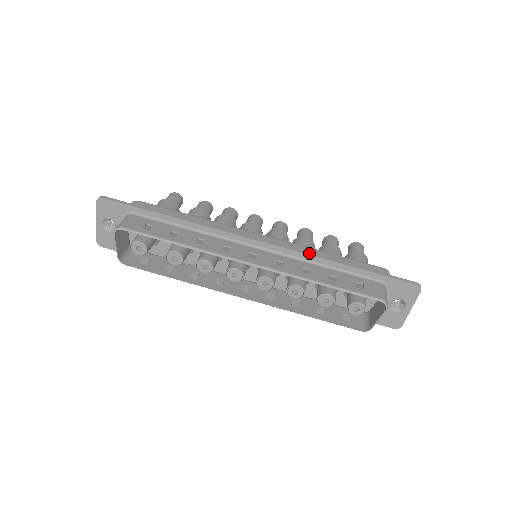
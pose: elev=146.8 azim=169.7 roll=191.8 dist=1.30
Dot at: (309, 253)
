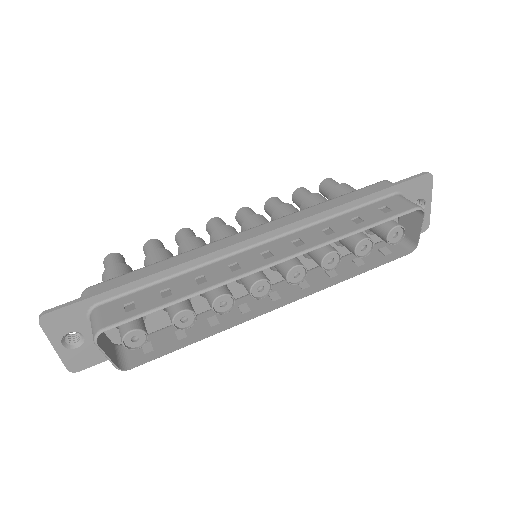
Dot at: (314, 213)
